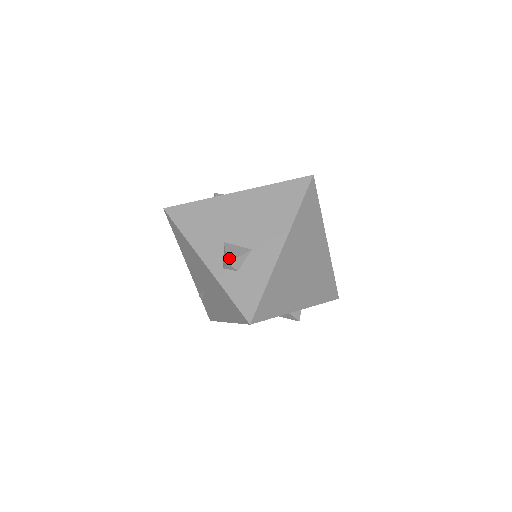
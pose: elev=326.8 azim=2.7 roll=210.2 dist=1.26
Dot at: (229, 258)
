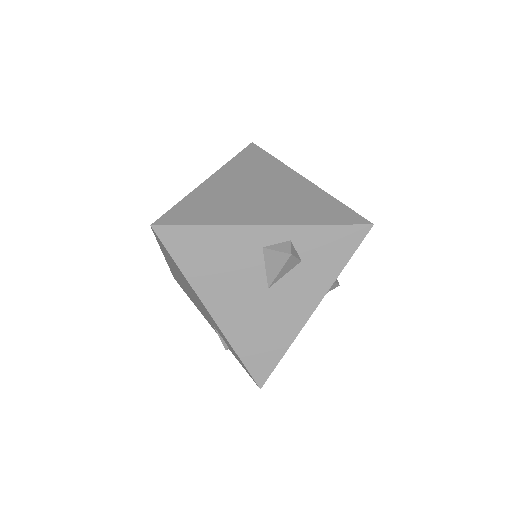
Dot at: occluded
